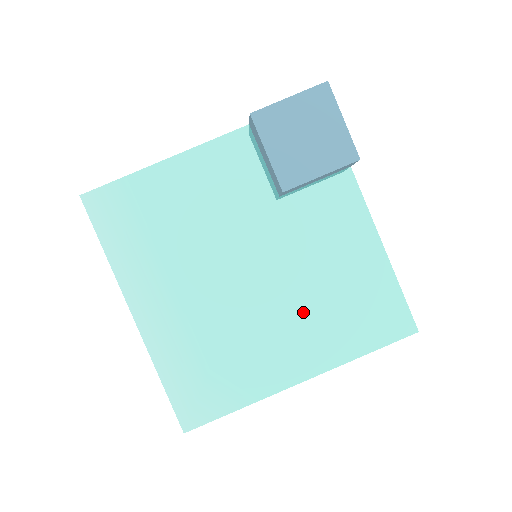
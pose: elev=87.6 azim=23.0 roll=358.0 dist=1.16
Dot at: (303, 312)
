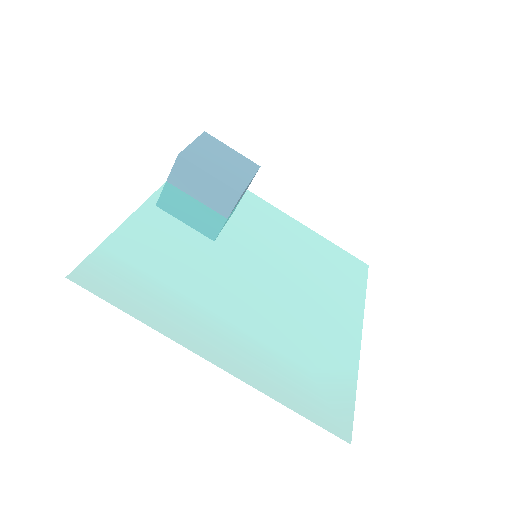
Dot at: (313, 286)
